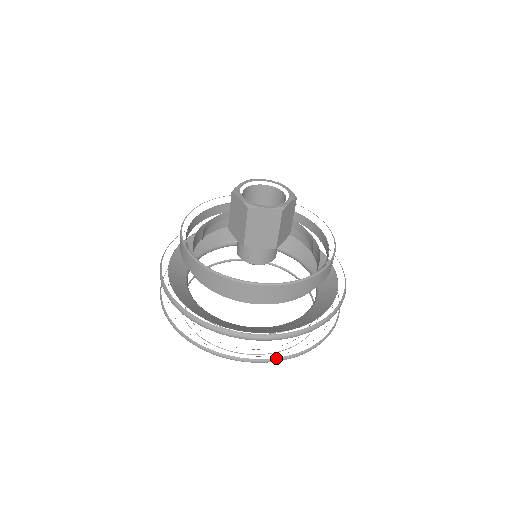
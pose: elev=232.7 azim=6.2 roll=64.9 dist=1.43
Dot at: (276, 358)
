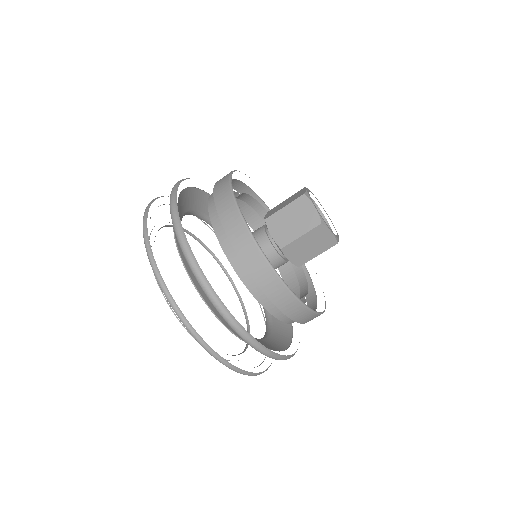
Dot at: (172, 297)
